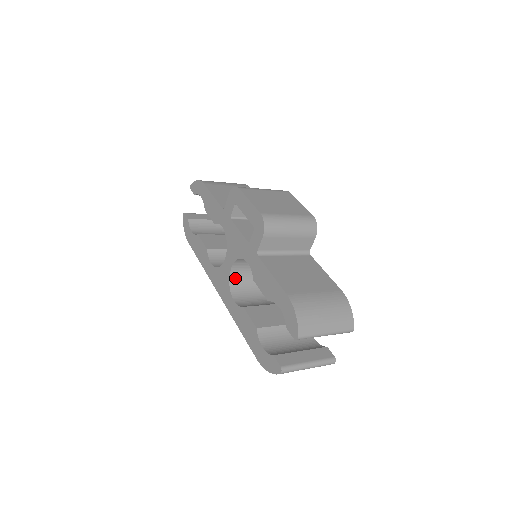
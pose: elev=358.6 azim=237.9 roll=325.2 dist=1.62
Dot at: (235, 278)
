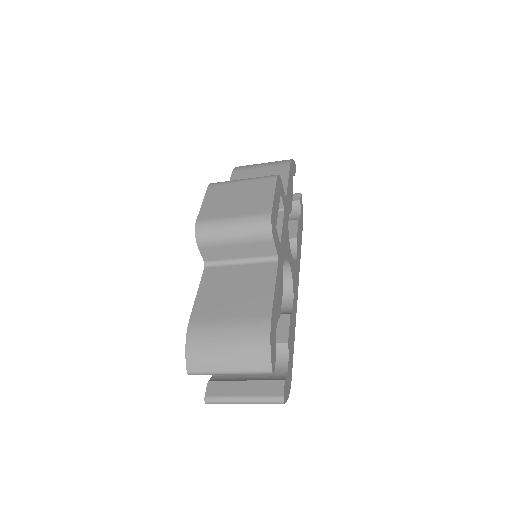
Dot at: occluded
